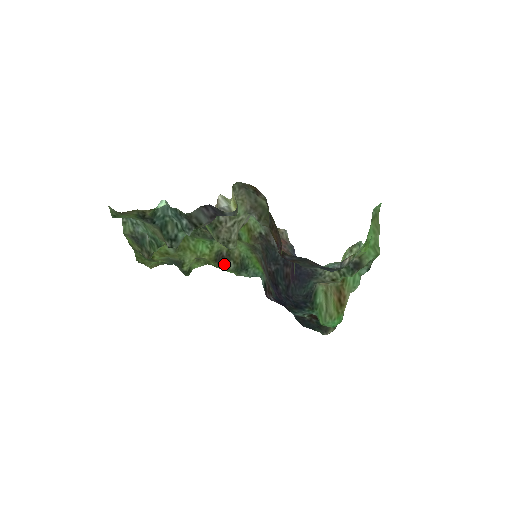
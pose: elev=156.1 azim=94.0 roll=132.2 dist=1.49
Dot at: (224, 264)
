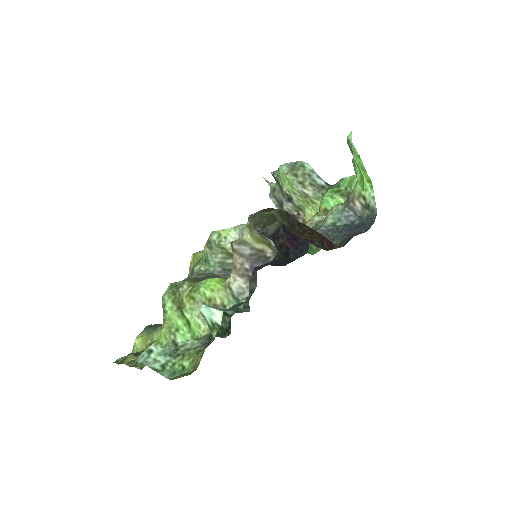
Dot at: occluded
